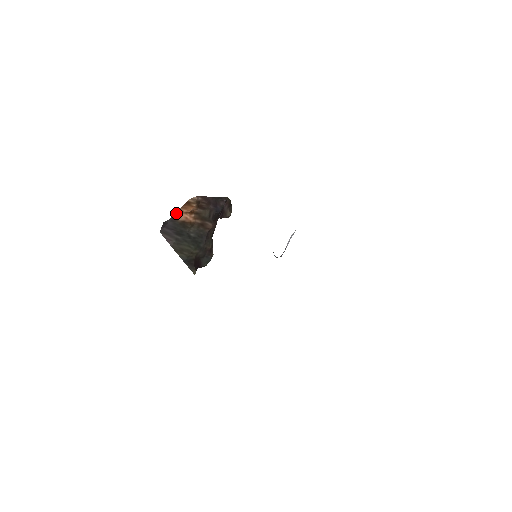
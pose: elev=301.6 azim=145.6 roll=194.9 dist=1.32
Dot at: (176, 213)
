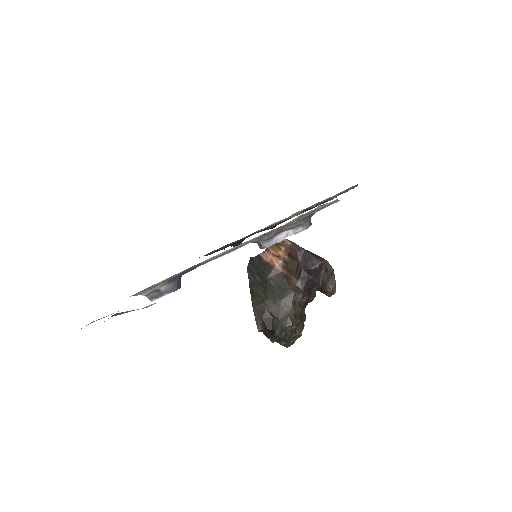
Dot at: (264, 251)
